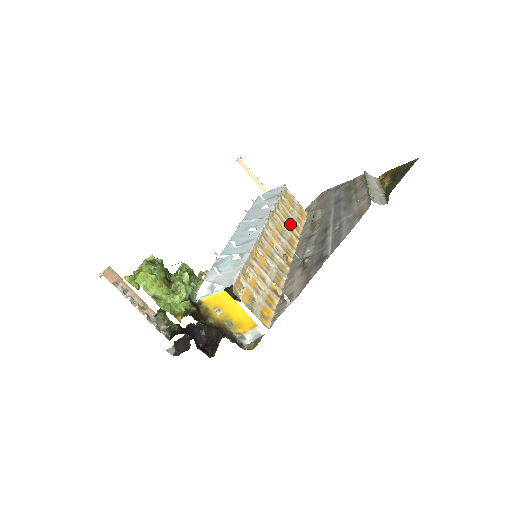
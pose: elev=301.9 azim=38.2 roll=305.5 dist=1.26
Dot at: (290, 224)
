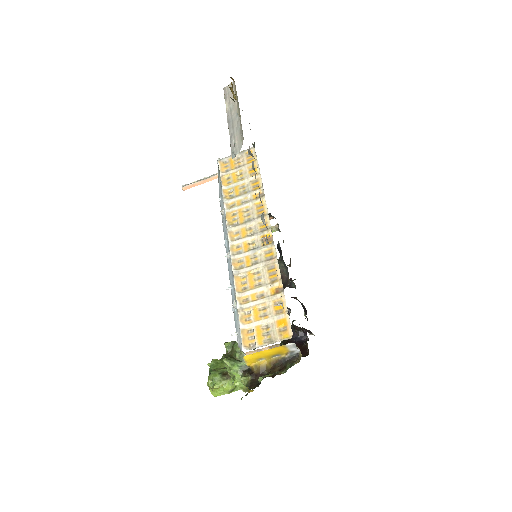
Dot at: (248, 194)
